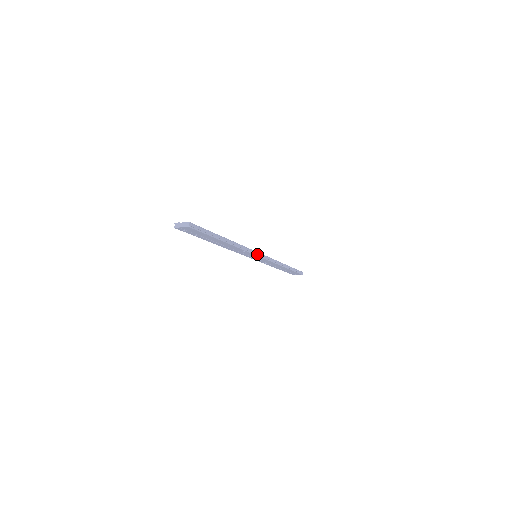
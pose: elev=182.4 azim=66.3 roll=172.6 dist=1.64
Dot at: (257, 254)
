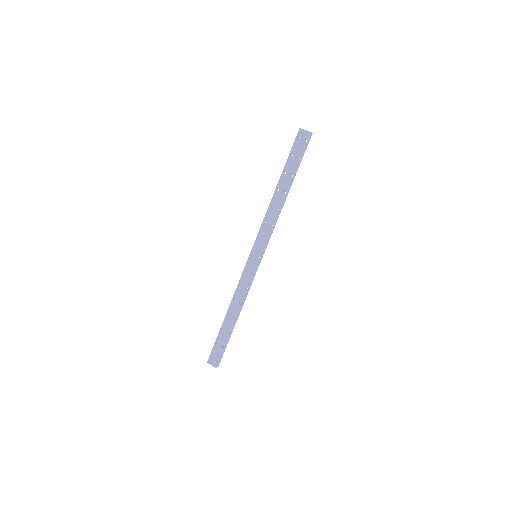
Dot at: (257, 267)
